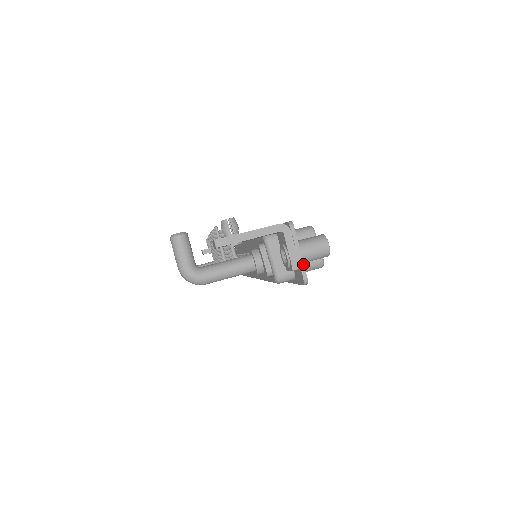
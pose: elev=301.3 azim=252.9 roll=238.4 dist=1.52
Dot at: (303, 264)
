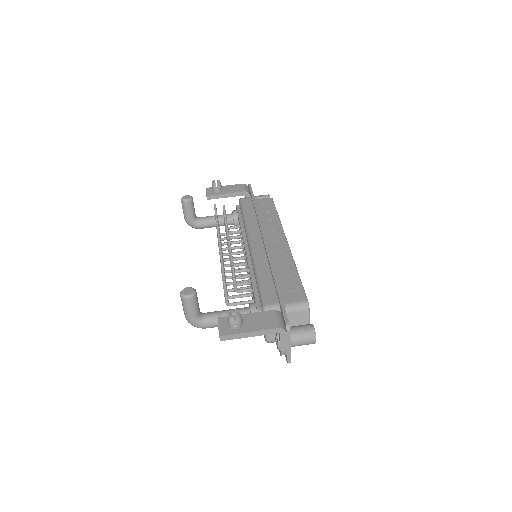
Dot at: (290, 354)
